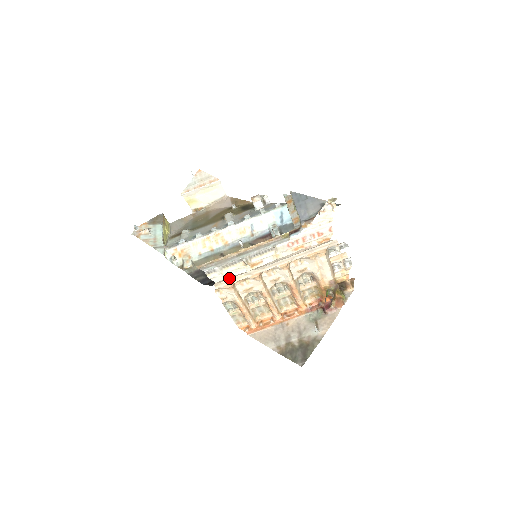
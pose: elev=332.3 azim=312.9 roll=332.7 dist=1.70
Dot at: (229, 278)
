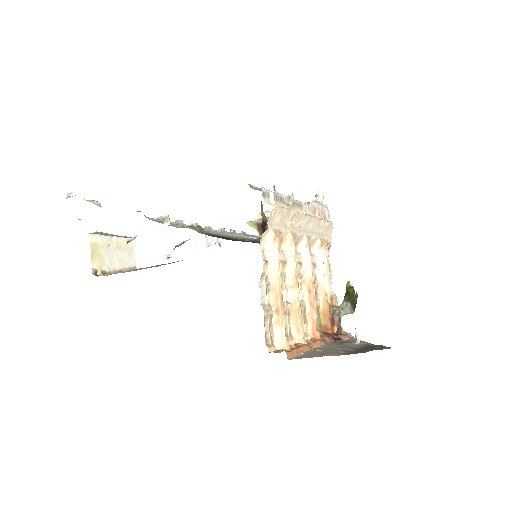
Dot at: (282, 214)
